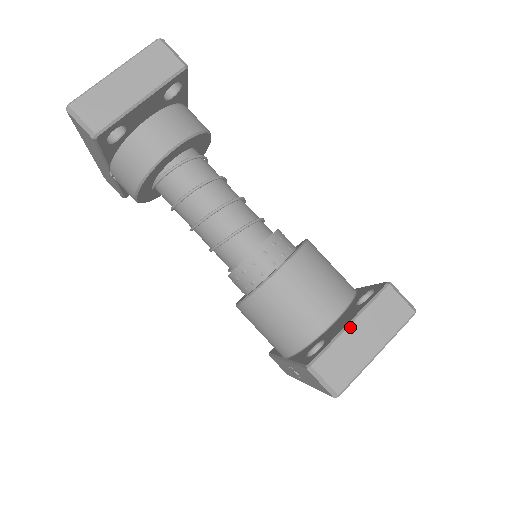
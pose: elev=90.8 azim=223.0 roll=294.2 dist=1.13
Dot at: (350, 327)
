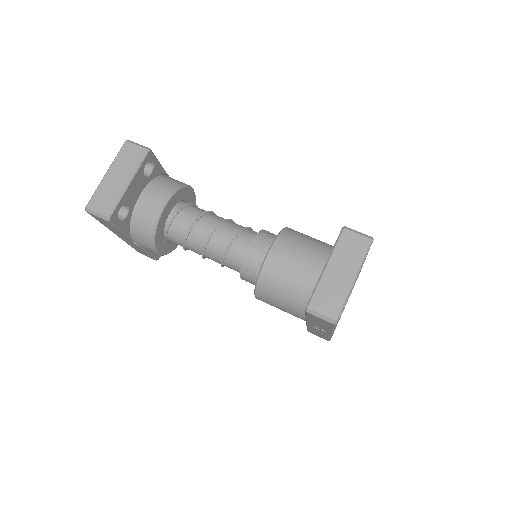
Dot at: (326, 270)
